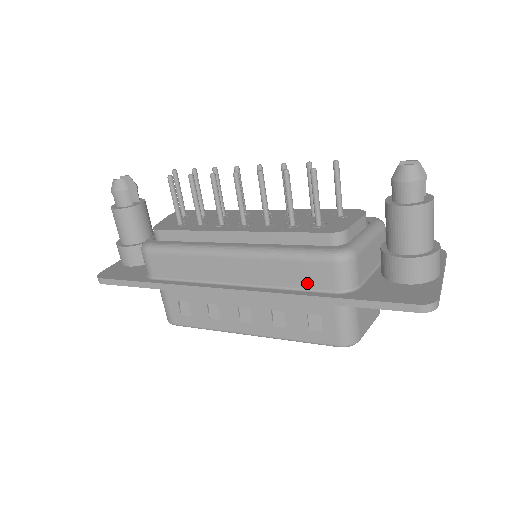
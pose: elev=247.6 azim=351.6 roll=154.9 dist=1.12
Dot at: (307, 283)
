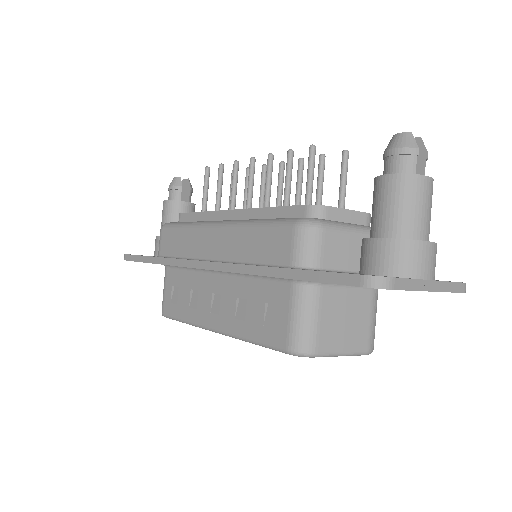
Dot at: (268, 256)
